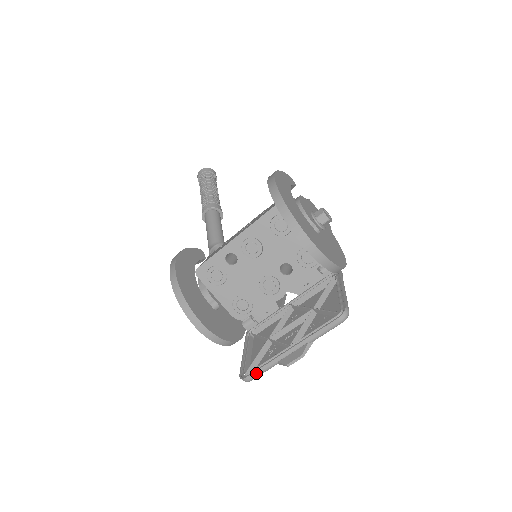
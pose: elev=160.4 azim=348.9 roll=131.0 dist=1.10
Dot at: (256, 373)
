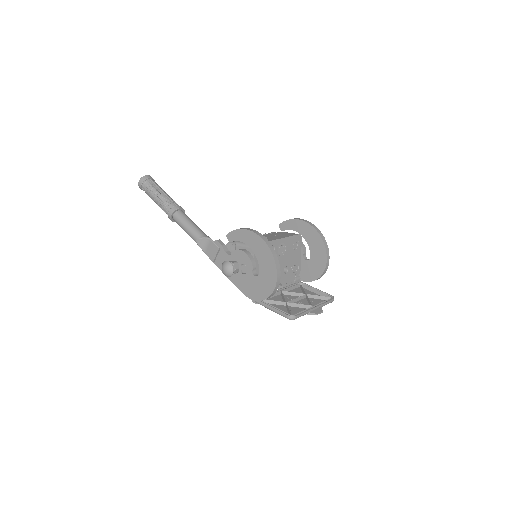
Dot at: (300, 315)
